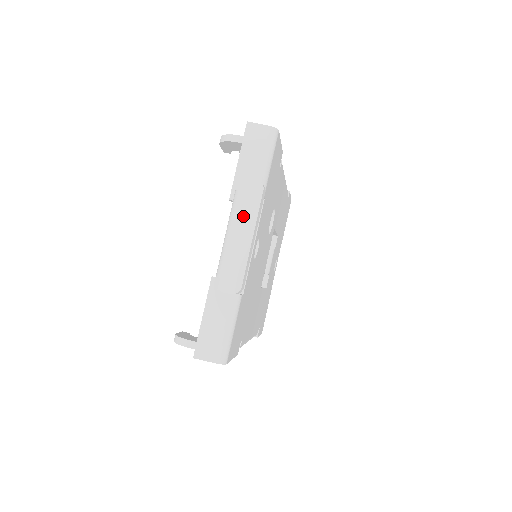
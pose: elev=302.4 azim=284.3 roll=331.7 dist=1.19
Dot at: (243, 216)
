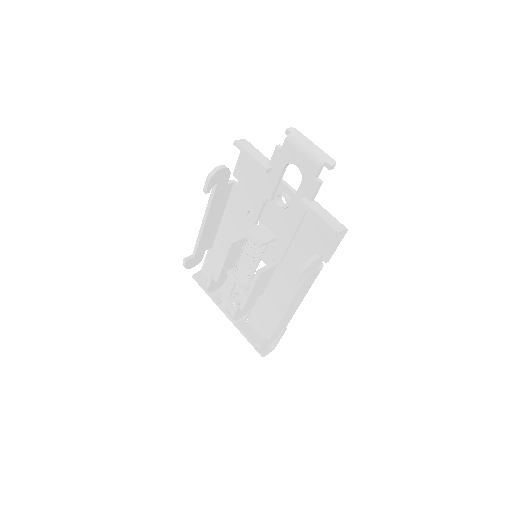
Dot at: (302, 140)
